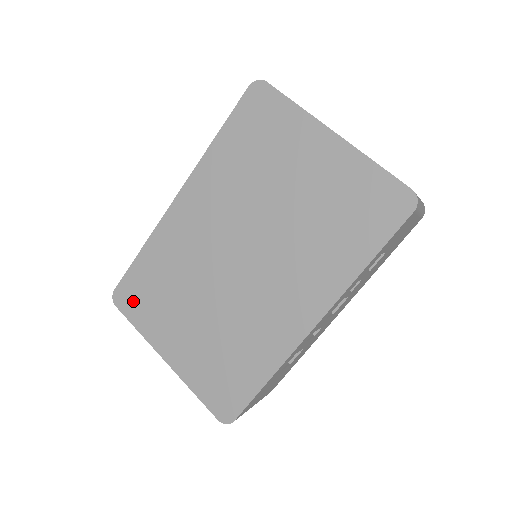
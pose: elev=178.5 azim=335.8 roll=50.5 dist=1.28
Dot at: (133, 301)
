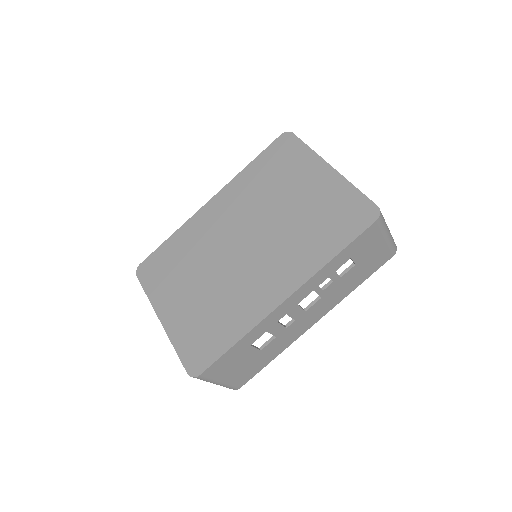
Dot at: (151, 273)
